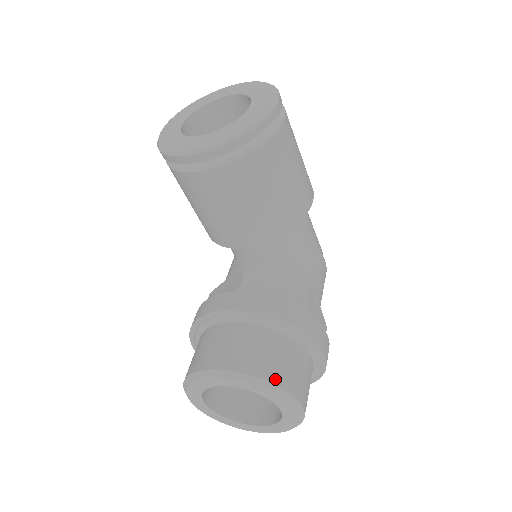
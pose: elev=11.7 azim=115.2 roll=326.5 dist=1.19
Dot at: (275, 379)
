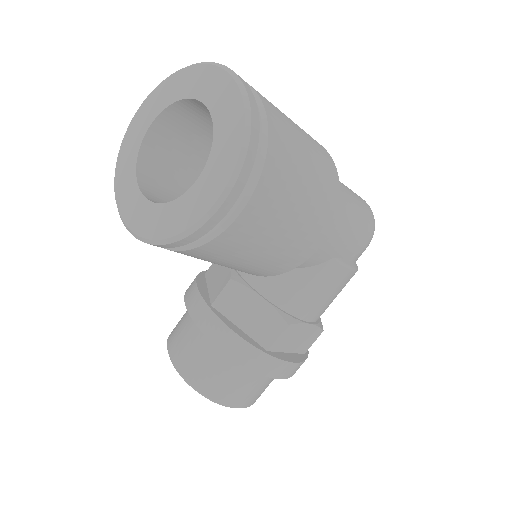
Dot at: (214, 396)
